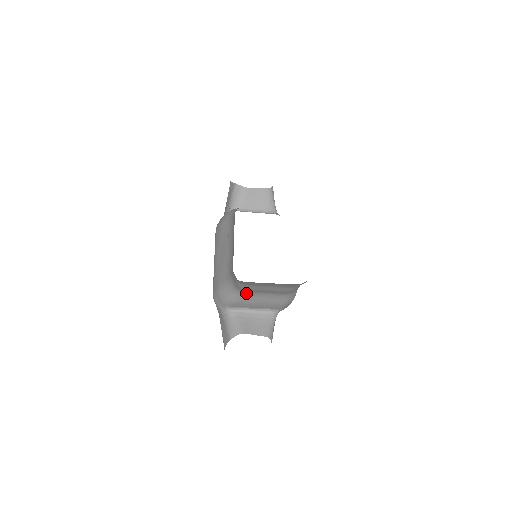
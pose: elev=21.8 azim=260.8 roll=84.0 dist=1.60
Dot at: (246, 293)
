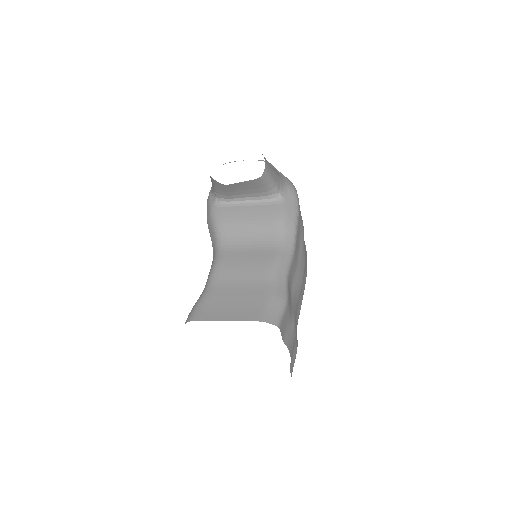
Dot at: occluded
